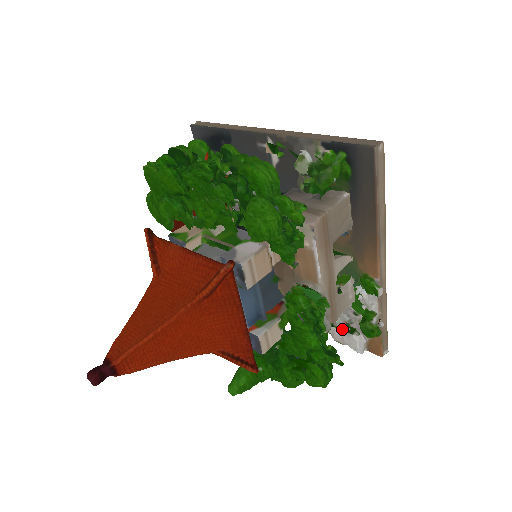
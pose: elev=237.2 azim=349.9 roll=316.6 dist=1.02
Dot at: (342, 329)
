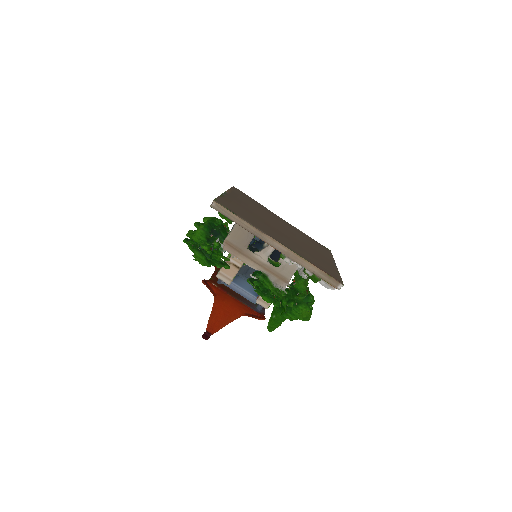
Dot at: occluded
